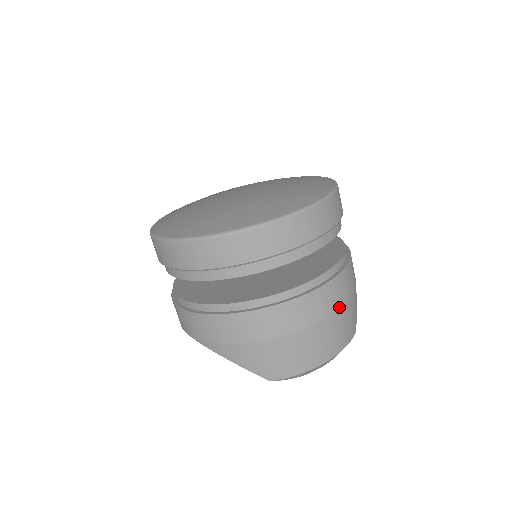
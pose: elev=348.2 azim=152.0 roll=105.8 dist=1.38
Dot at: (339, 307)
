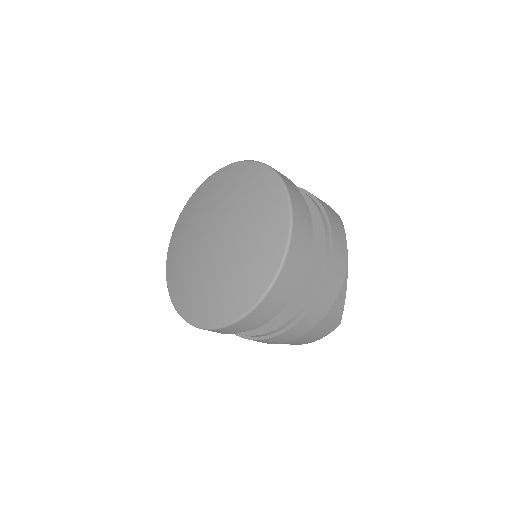
Dot at: (300, 336)
